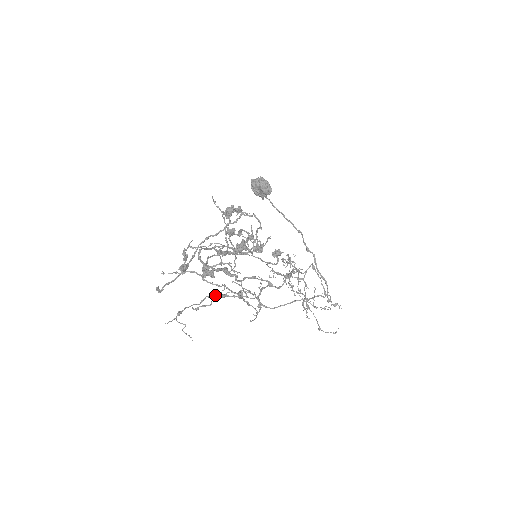
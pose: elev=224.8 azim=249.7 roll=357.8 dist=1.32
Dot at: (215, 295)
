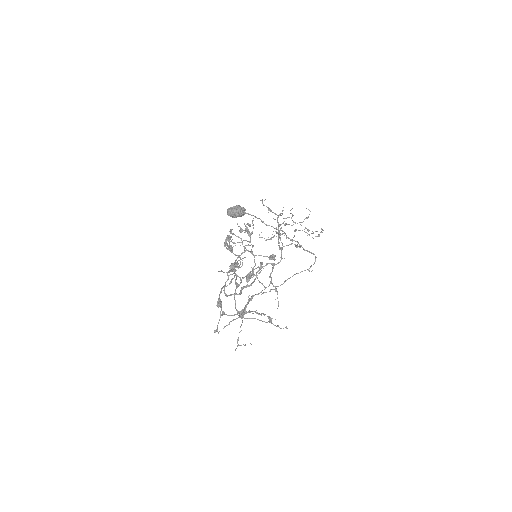
Dot at: occluded
